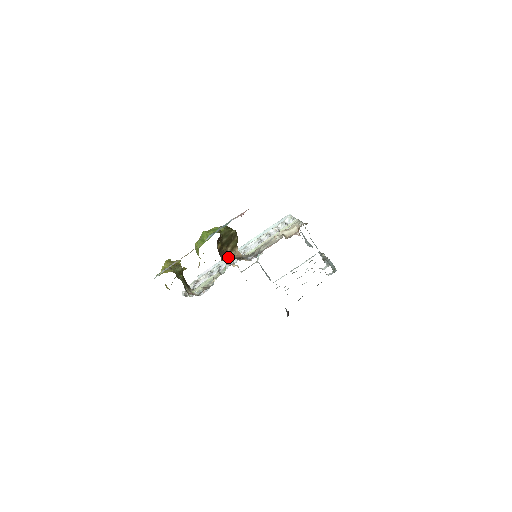
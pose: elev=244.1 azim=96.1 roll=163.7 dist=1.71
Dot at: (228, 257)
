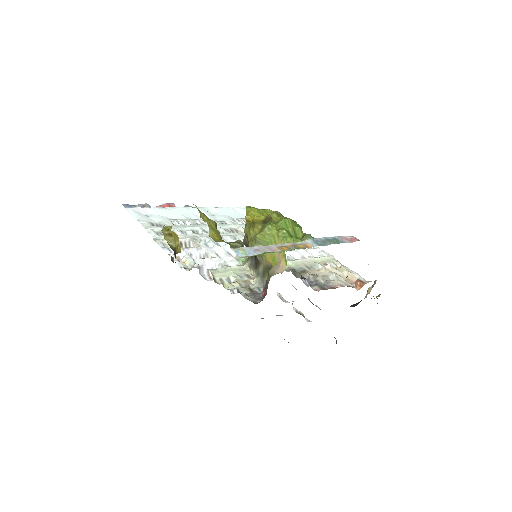
Dot at: occluded
